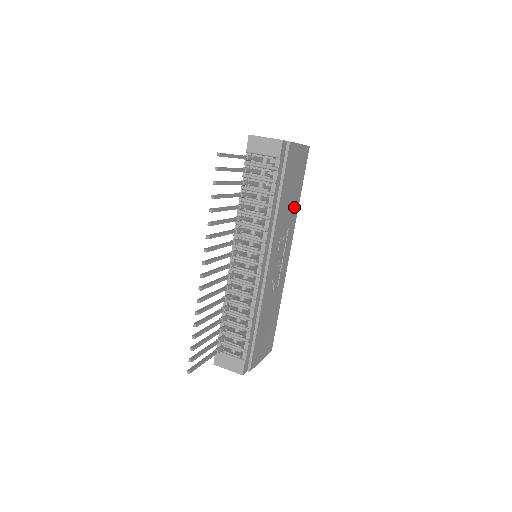
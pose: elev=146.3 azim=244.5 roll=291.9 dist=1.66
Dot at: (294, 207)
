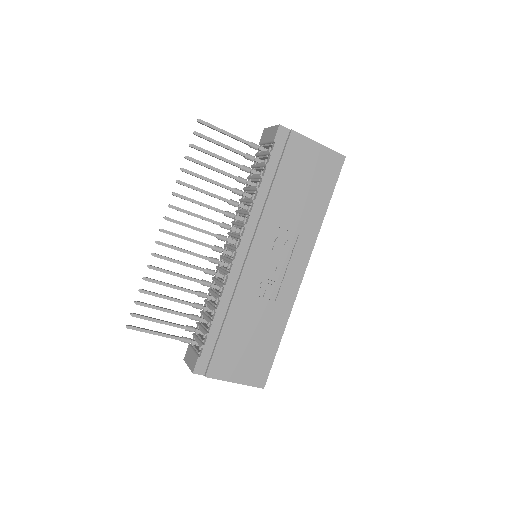
Dot at: (312, 215)
